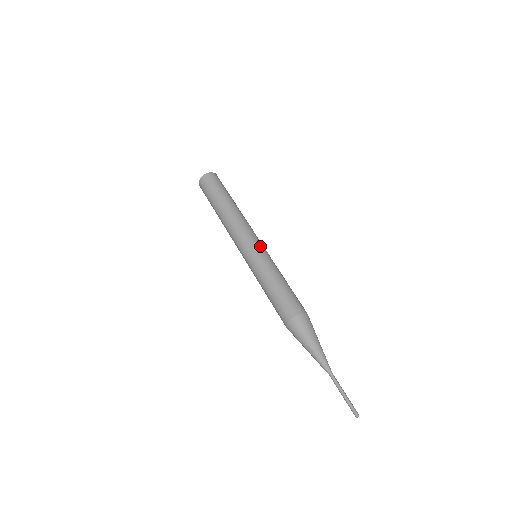
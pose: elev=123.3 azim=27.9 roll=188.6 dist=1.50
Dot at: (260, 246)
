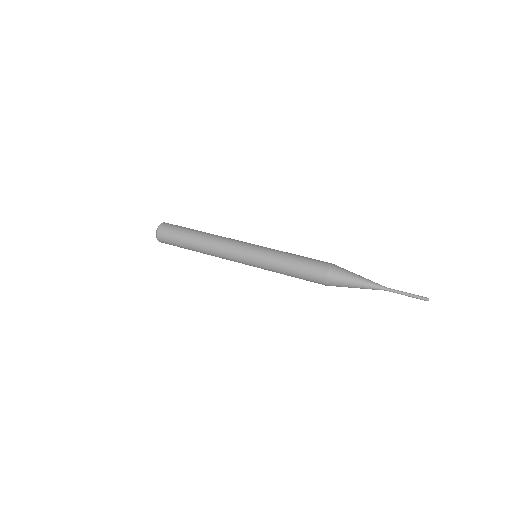
Dot at: occluded
